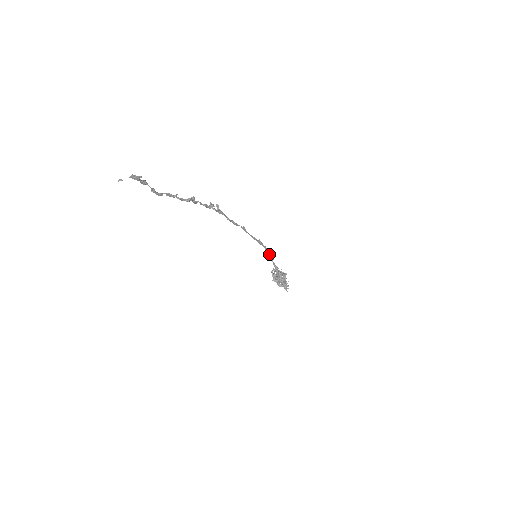
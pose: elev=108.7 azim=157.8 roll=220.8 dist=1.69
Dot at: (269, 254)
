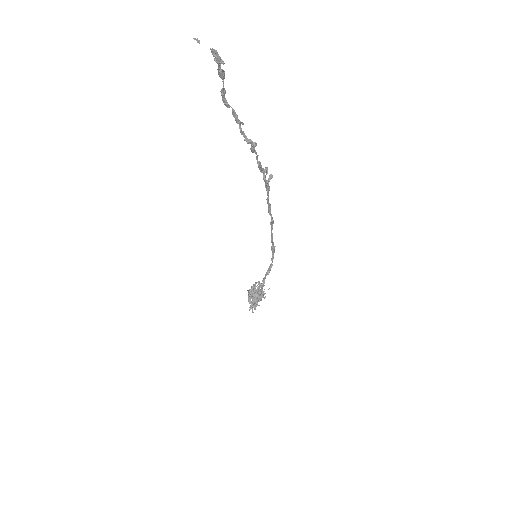
Dot at: (270, 266)
